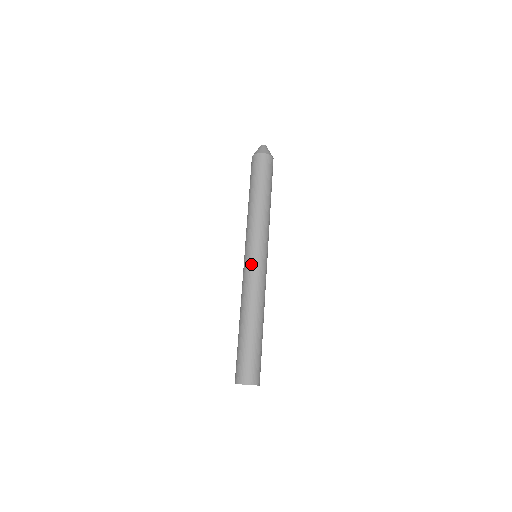
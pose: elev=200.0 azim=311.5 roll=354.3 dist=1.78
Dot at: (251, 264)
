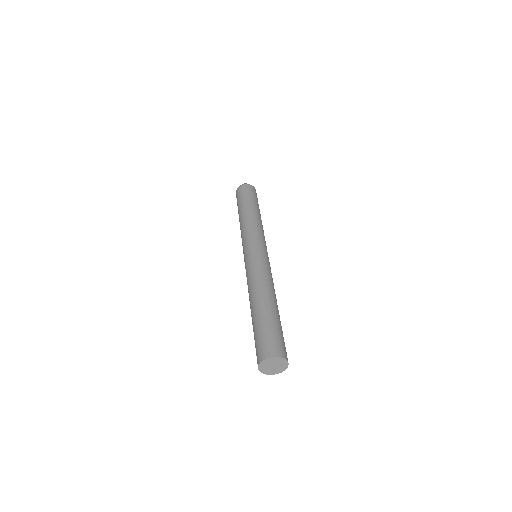
Dot at: (254, 255)
